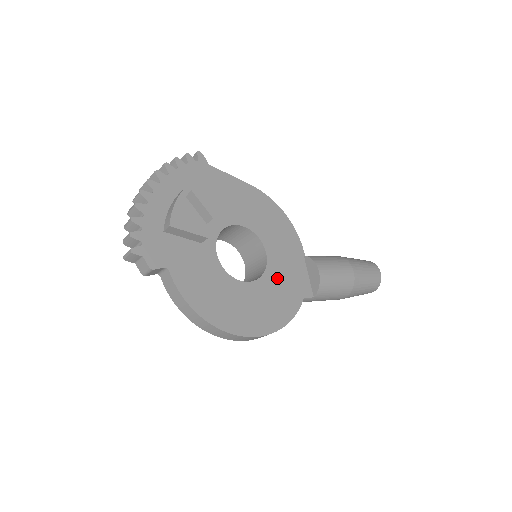
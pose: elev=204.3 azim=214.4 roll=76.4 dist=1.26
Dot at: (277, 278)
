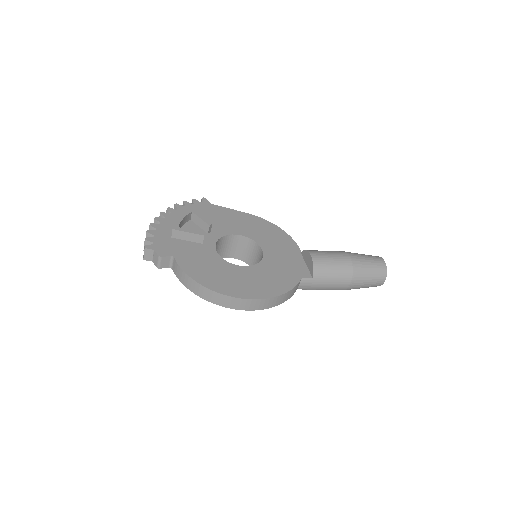
Dot at: (273, 265)
